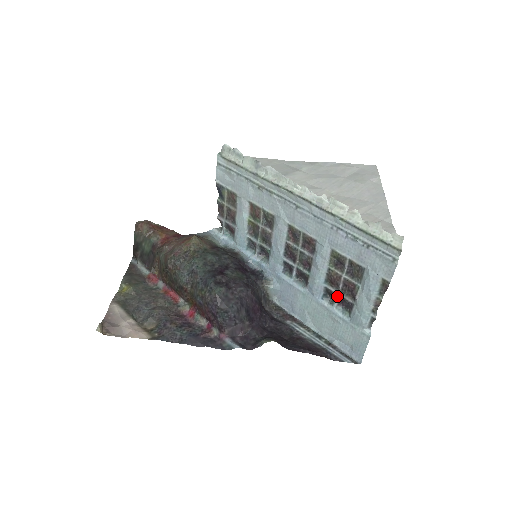
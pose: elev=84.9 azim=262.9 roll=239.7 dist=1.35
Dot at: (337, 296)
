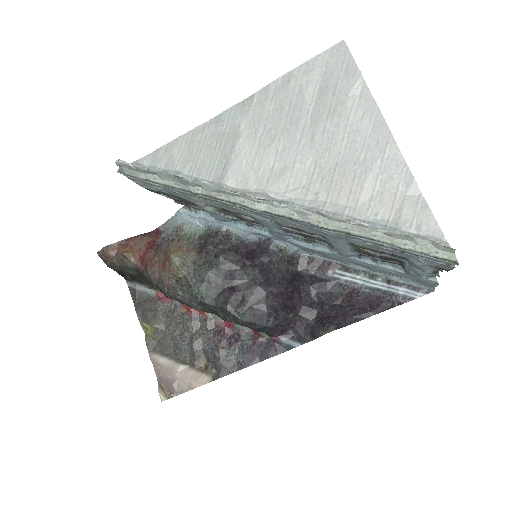
Dot at: occluded
